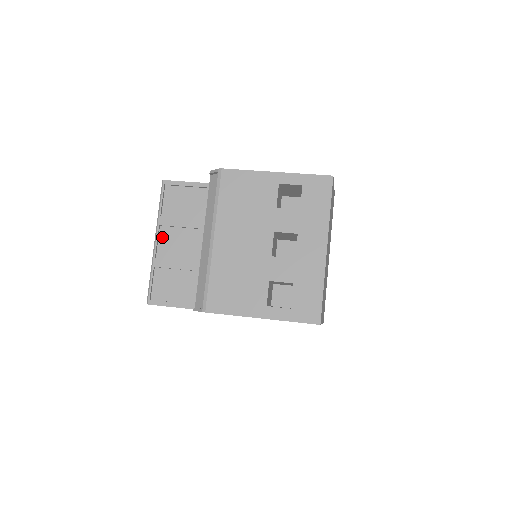
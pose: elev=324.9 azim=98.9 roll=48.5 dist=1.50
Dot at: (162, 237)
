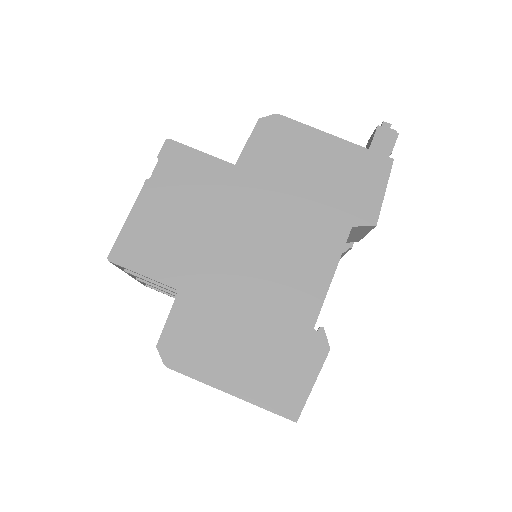
Dot at: occluded
